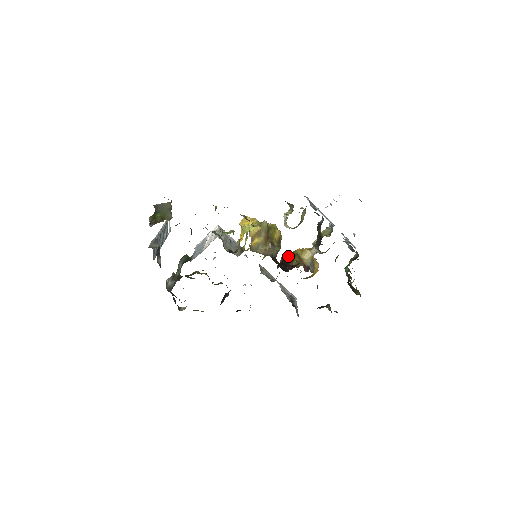
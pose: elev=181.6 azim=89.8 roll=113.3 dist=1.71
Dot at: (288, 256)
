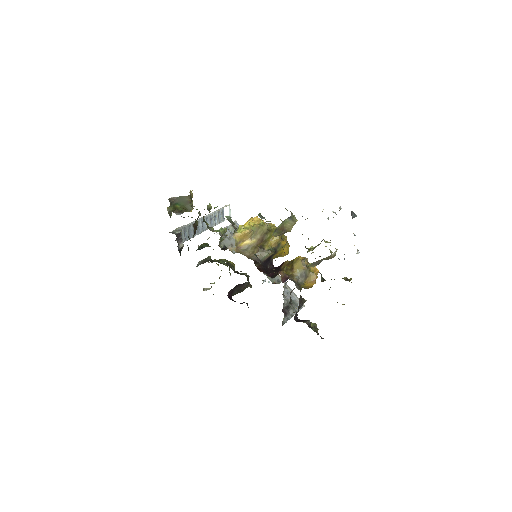
Dot at: (285, 262)
